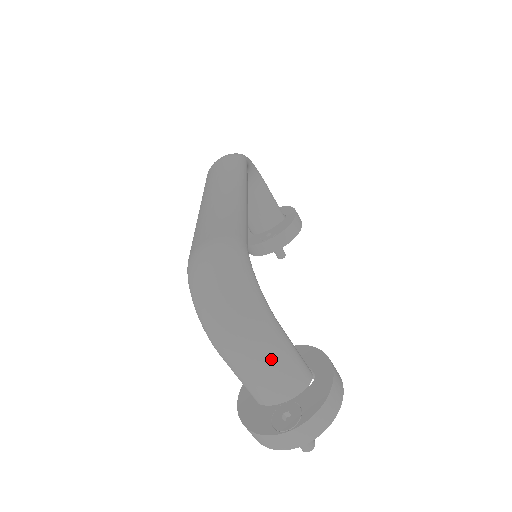
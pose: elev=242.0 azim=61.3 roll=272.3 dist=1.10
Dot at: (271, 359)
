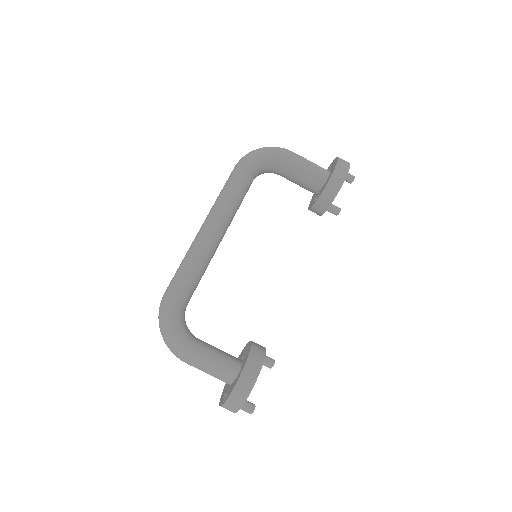
Dot at: (199, 368)
